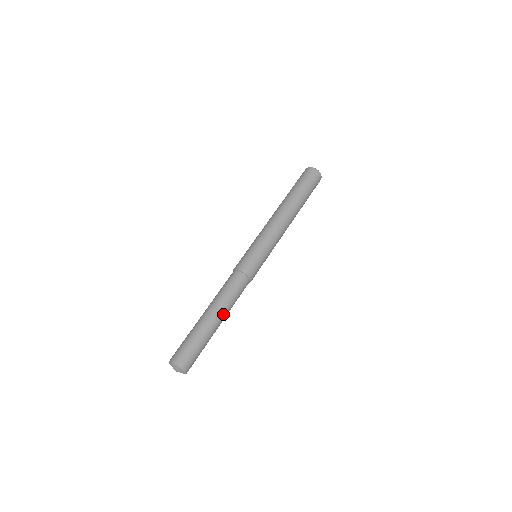
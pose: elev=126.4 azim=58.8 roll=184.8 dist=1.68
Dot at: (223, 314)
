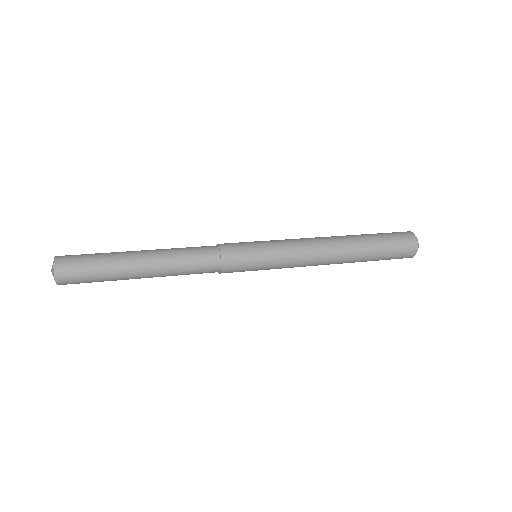
Dot at: (155, 275)
